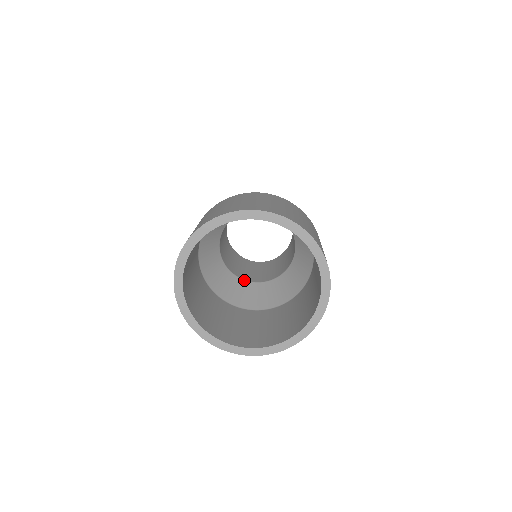
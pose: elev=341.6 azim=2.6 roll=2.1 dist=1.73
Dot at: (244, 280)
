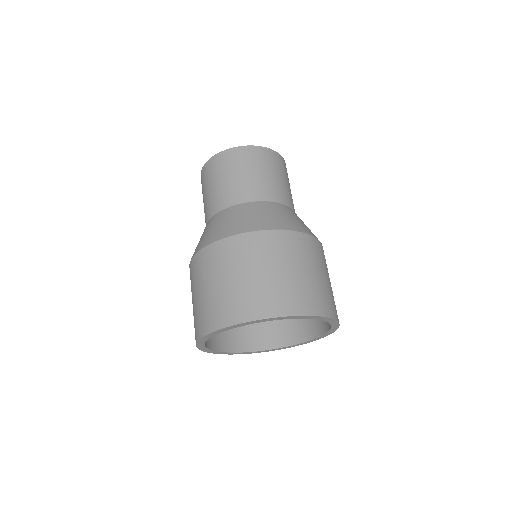
Dot at: occluded
